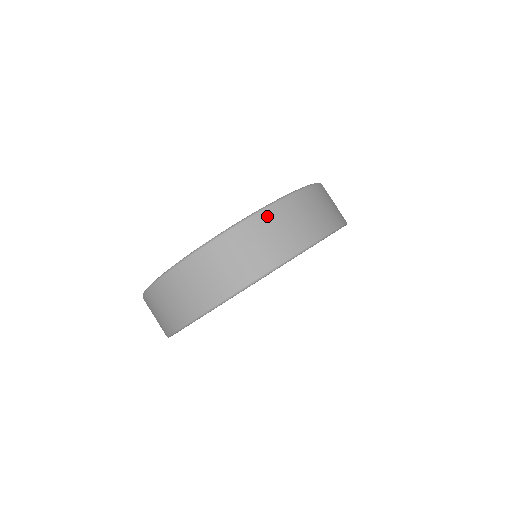
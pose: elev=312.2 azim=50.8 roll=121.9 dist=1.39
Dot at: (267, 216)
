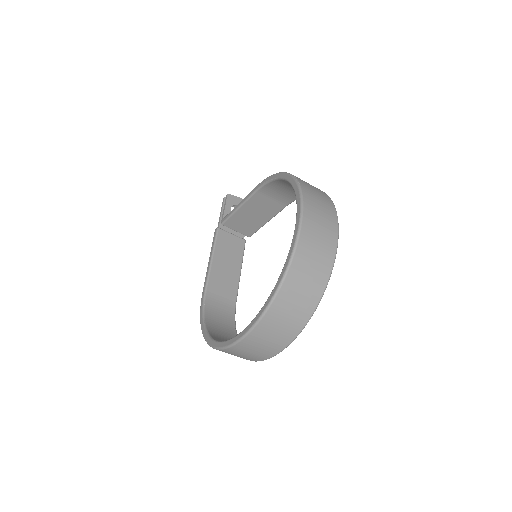
Dot at: (307, 223)
